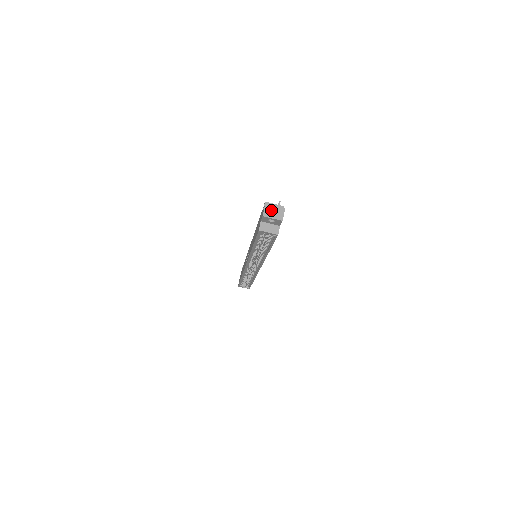
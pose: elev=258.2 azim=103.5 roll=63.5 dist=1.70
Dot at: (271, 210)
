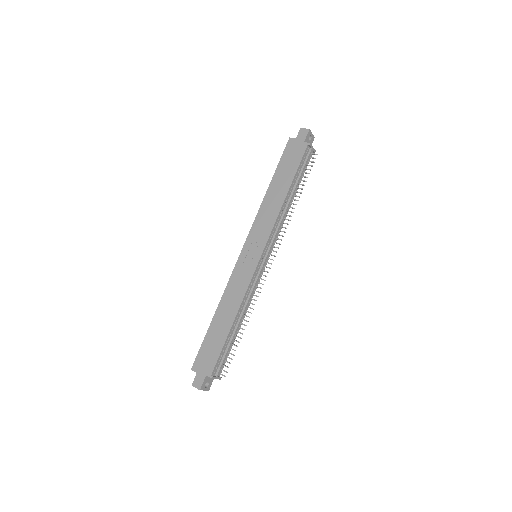
Dot at: occluded
